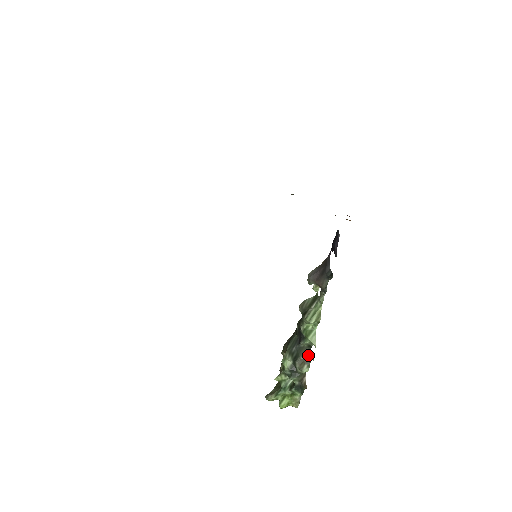
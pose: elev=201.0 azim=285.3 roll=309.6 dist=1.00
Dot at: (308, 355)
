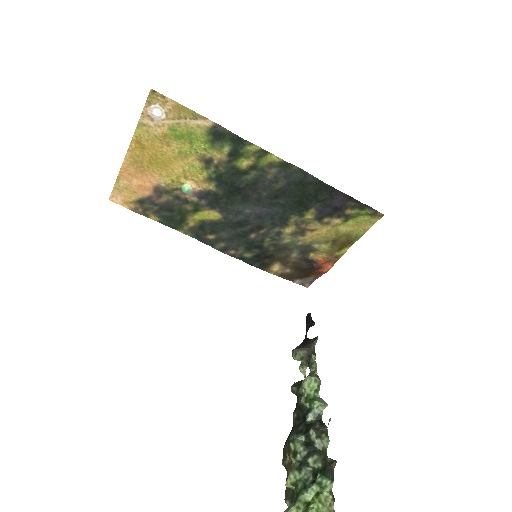
Dot at: (321, 425)
